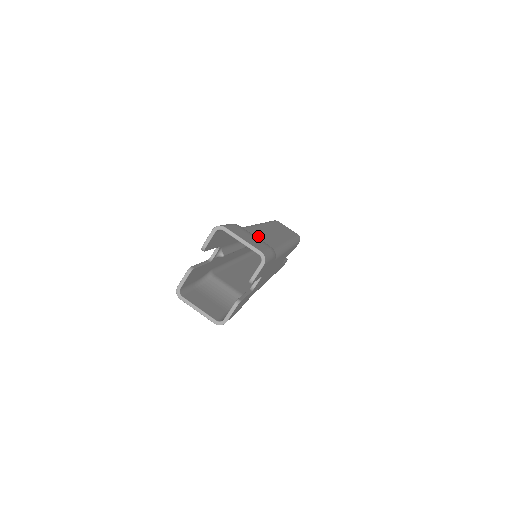
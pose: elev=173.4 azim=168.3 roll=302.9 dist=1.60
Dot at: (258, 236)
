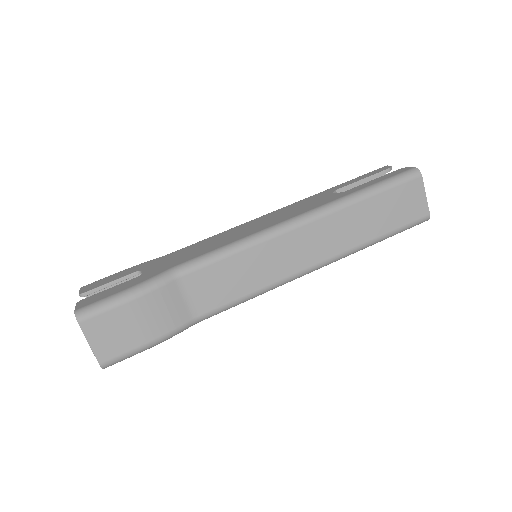
Dot at: (206, 285)
